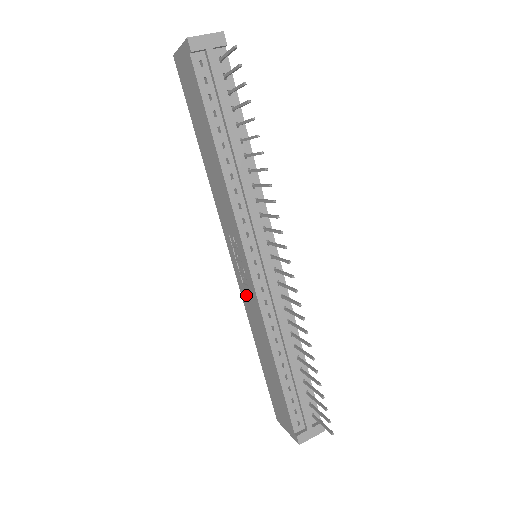
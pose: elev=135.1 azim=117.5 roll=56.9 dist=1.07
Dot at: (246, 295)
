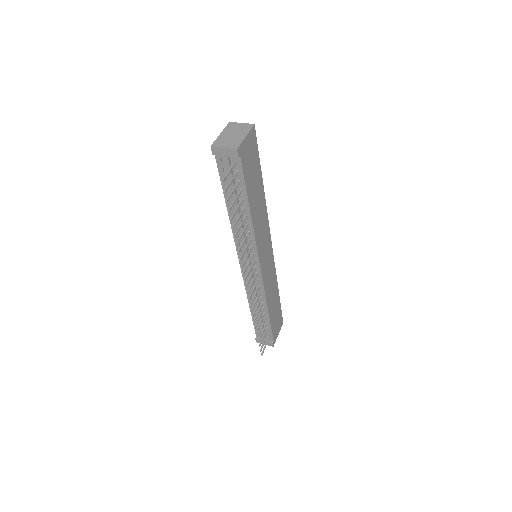
Dot at: occluded
